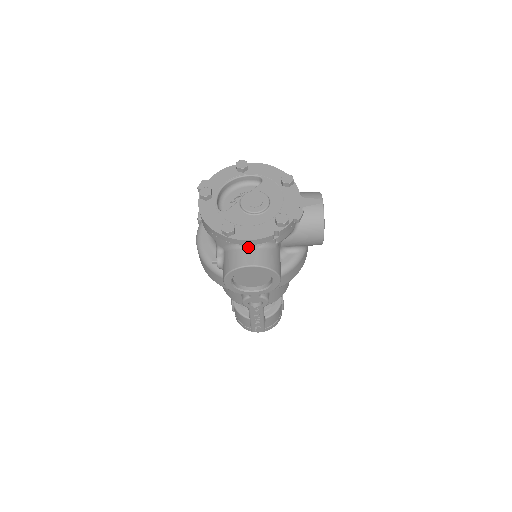
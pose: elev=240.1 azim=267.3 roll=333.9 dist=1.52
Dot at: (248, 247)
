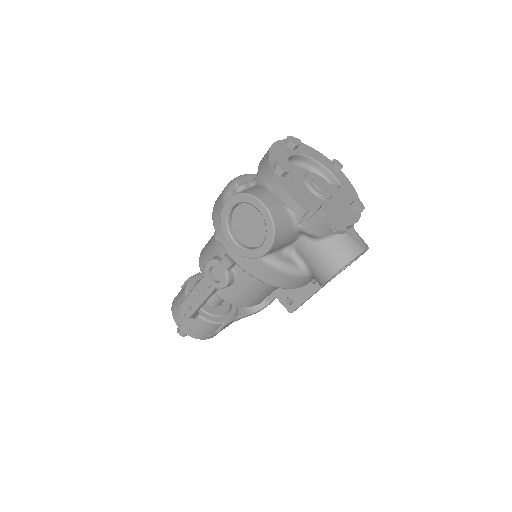
Dot at: (278, 197)
